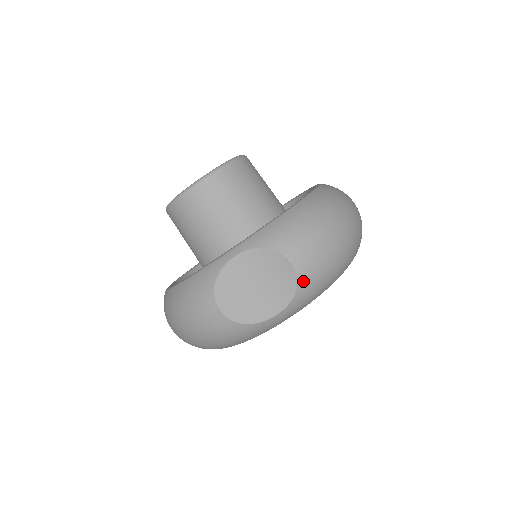
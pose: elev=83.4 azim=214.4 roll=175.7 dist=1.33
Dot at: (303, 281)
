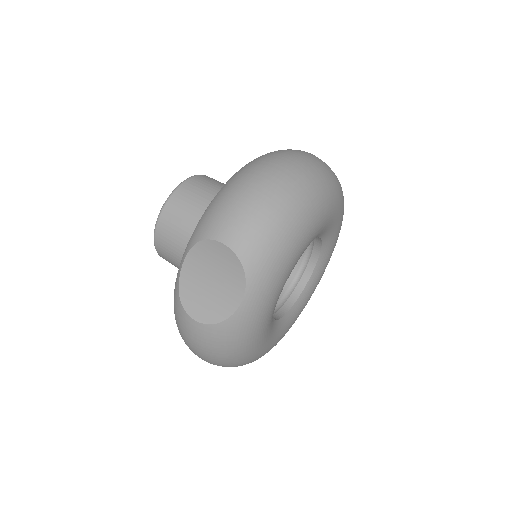
Dot at: (244, 253)
